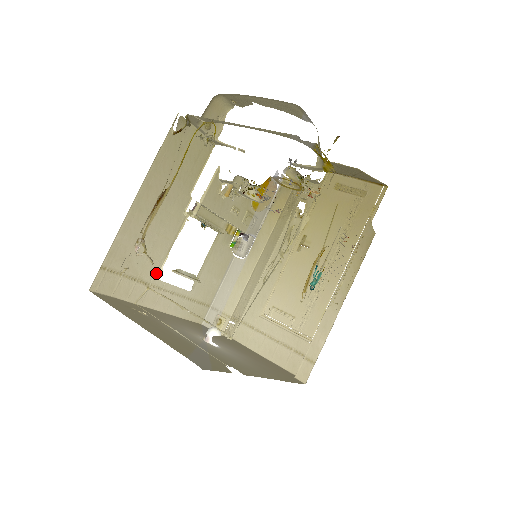
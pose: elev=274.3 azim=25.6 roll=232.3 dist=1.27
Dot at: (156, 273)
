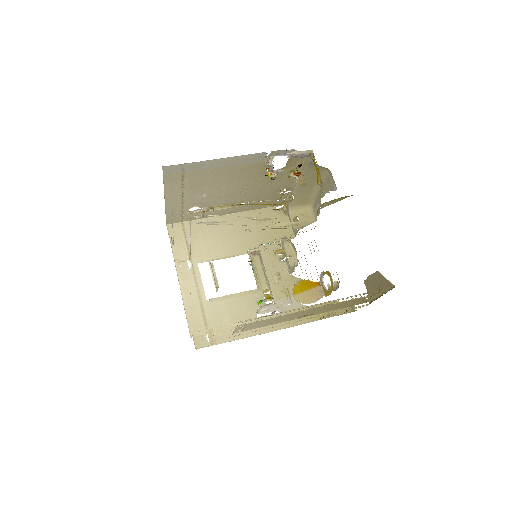
Dot at: (201, 261)
